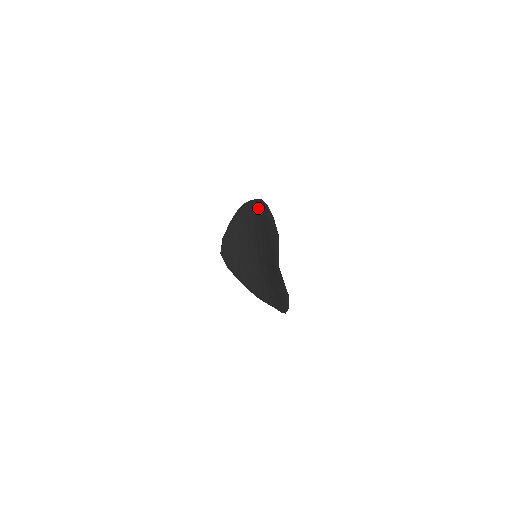
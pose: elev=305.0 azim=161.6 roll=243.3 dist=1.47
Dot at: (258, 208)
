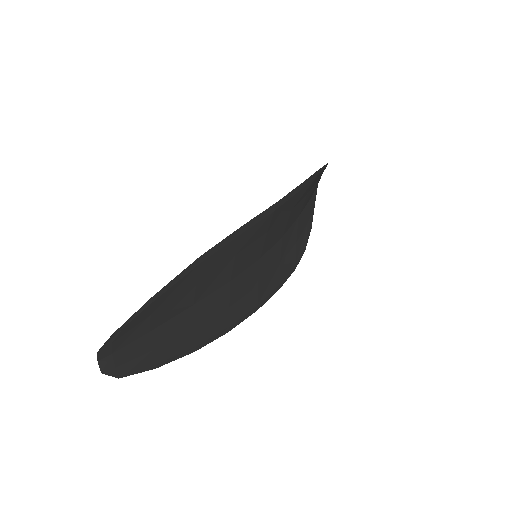
Dot at: (251, 224)
